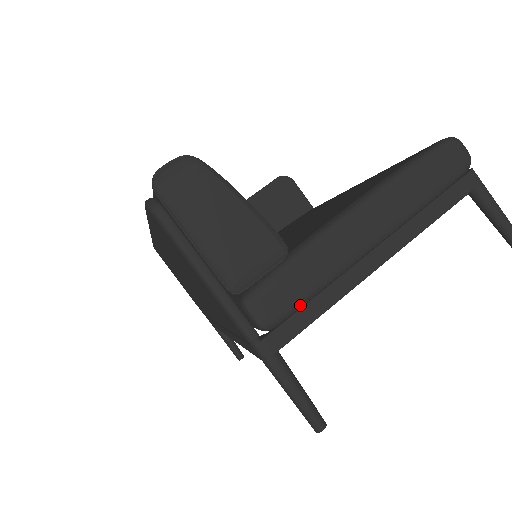
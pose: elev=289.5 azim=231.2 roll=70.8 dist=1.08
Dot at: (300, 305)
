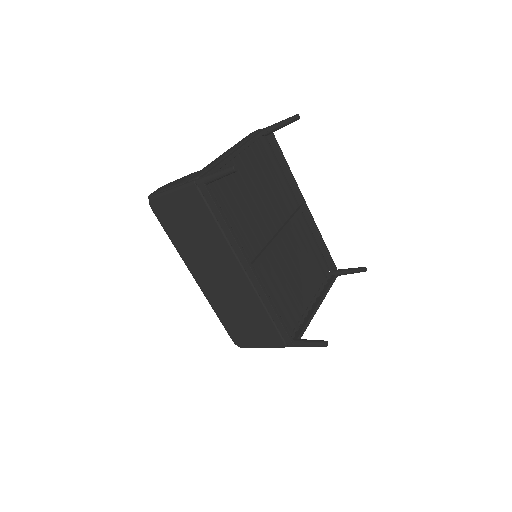
Dot at: occluded
